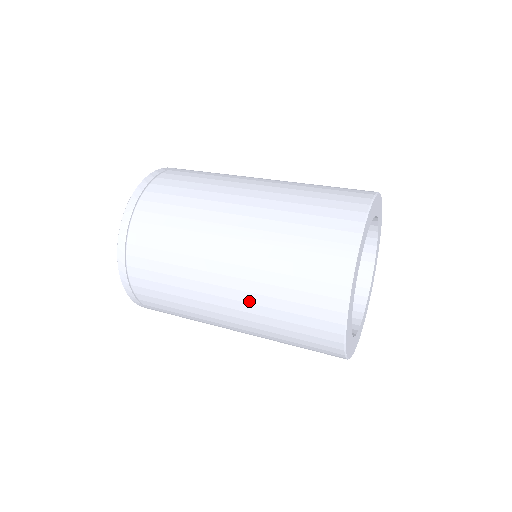
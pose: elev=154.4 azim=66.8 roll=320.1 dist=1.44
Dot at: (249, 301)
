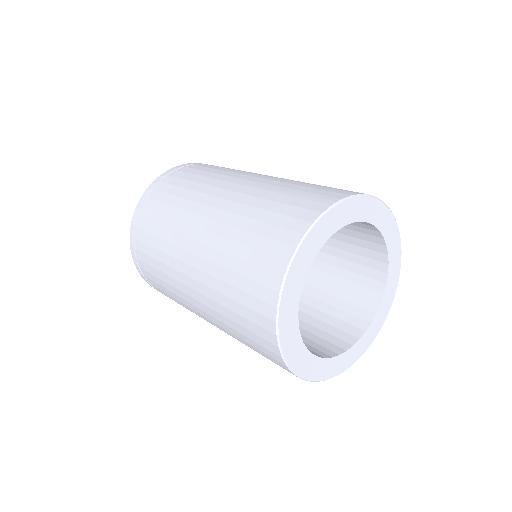
Dot at: (217, 232)
